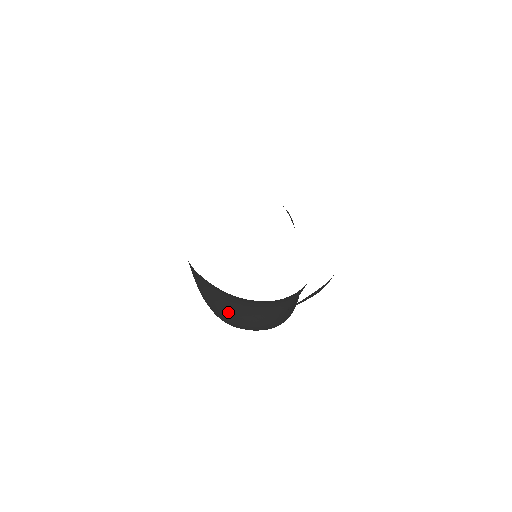
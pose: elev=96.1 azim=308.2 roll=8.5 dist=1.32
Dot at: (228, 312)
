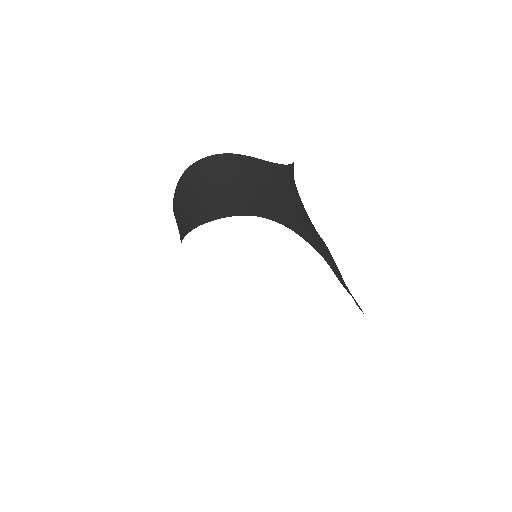
Dot at: occluded
